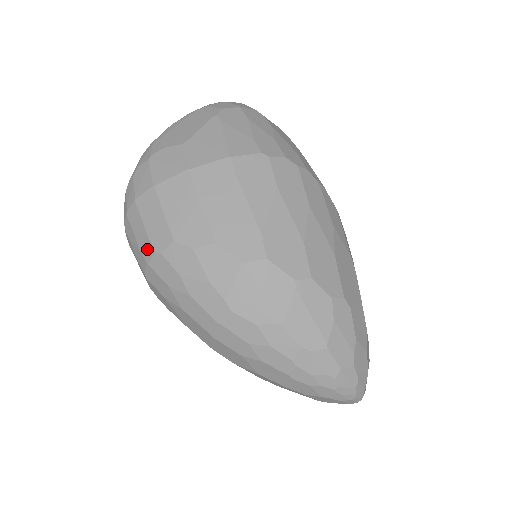
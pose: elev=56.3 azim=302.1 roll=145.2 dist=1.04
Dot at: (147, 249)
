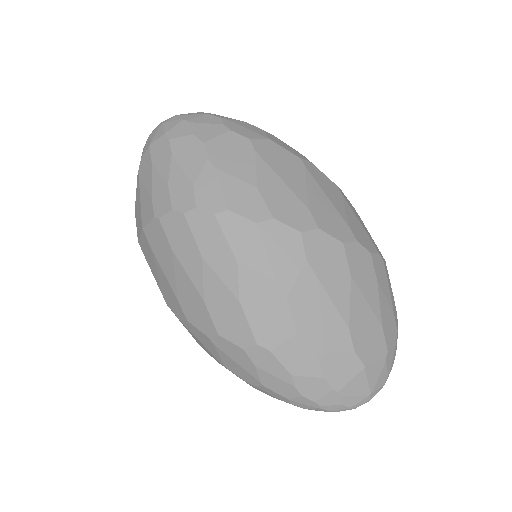
Dot at: occluded
